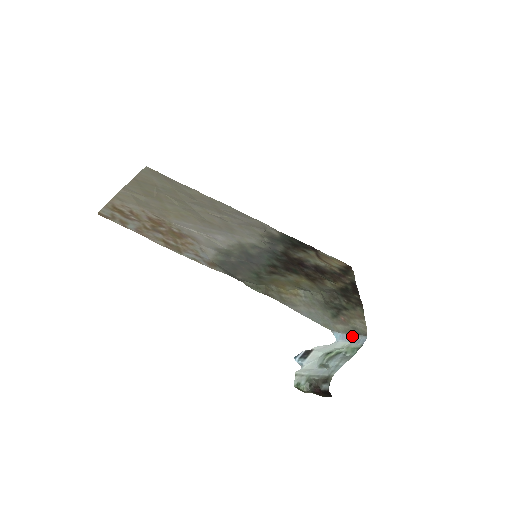
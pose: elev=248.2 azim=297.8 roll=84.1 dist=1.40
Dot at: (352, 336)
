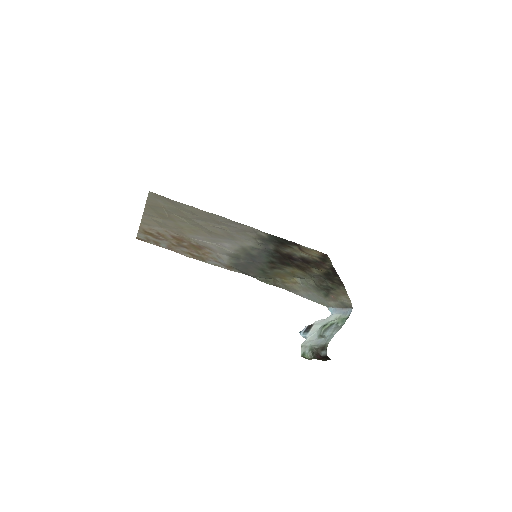
Dot at: (342, 309)
